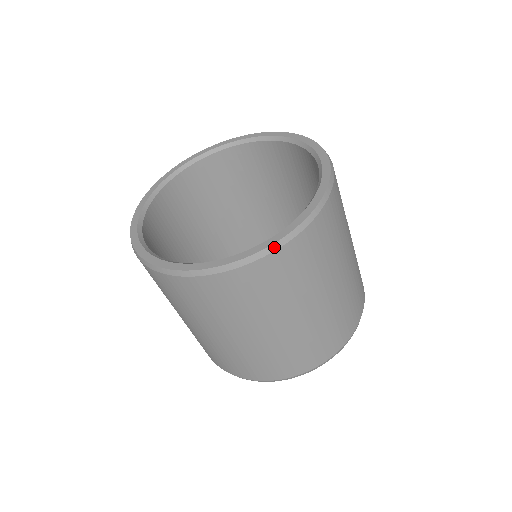
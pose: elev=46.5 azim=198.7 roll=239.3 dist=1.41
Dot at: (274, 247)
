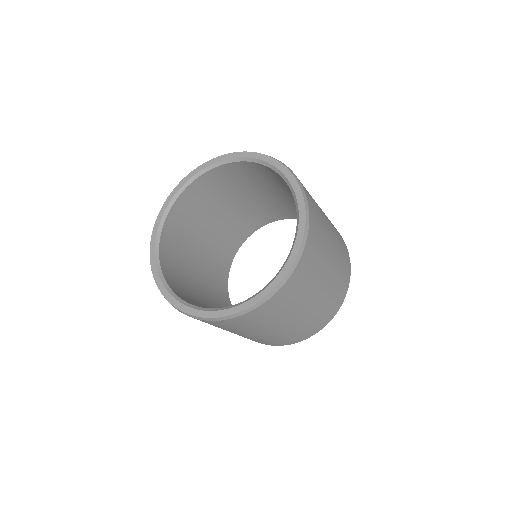
Dot at: (298, 257)
